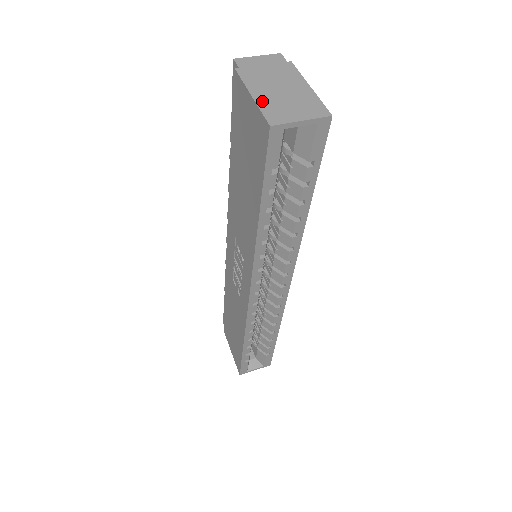
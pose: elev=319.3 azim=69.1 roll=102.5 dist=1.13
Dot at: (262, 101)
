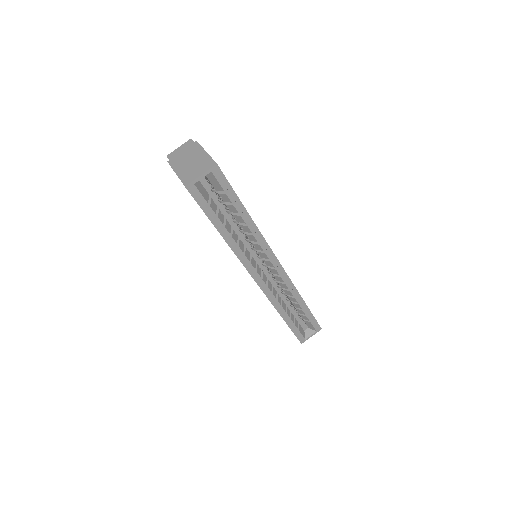
Dot at: (181, 174)
